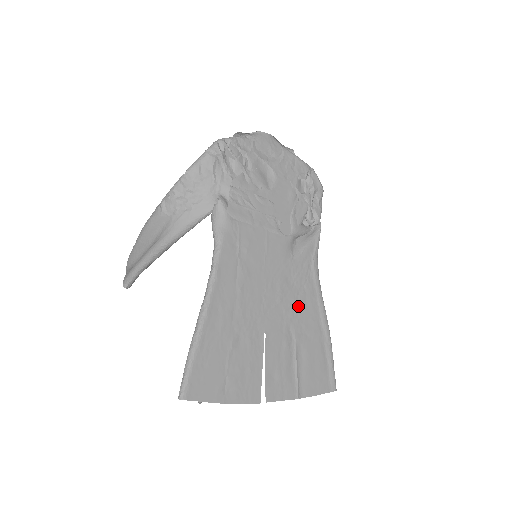
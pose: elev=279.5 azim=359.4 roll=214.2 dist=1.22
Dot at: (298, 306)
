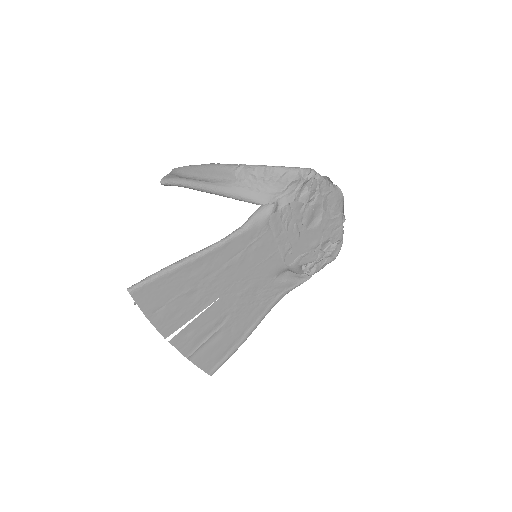
Dot at: (246, 309)
